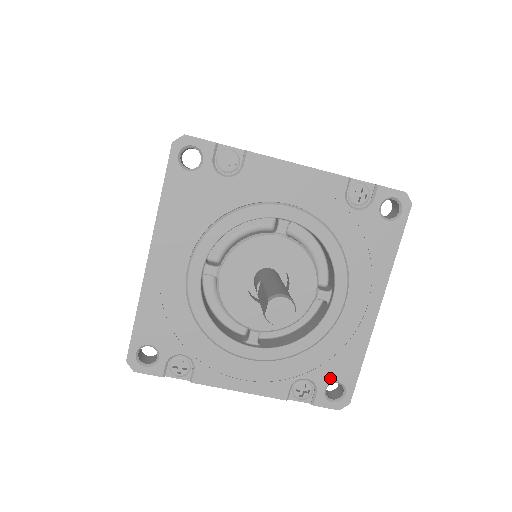
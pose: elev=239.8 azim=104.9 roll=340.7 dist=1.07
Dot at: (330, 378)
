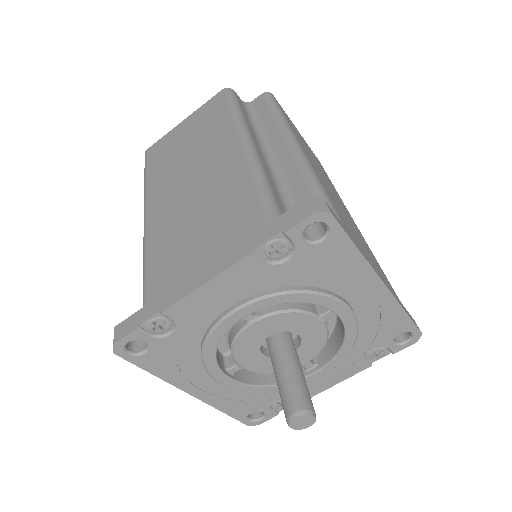
Dot at: (390, 337)
